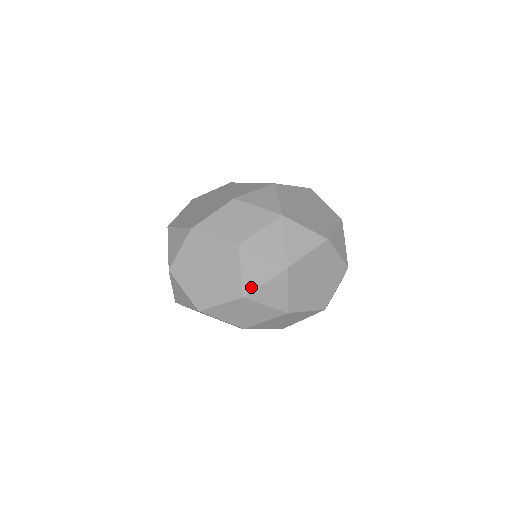
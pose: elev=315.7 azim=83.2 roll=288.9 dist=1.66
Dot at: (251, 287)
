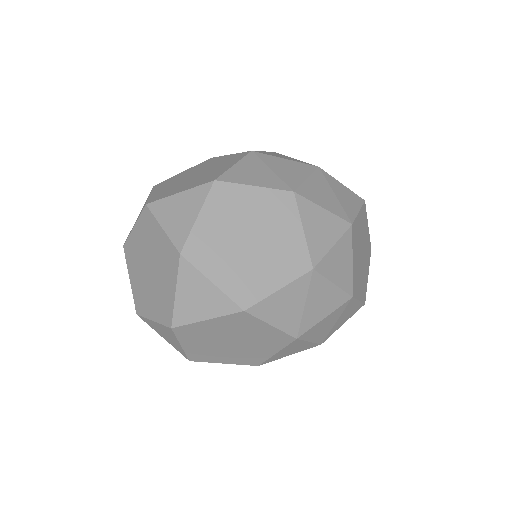
Dot at: (319, 253)
